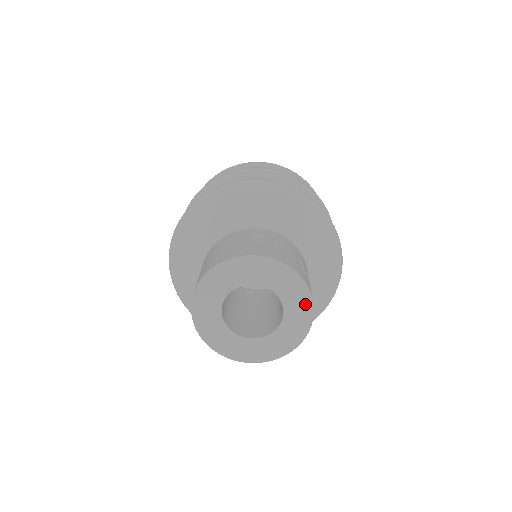
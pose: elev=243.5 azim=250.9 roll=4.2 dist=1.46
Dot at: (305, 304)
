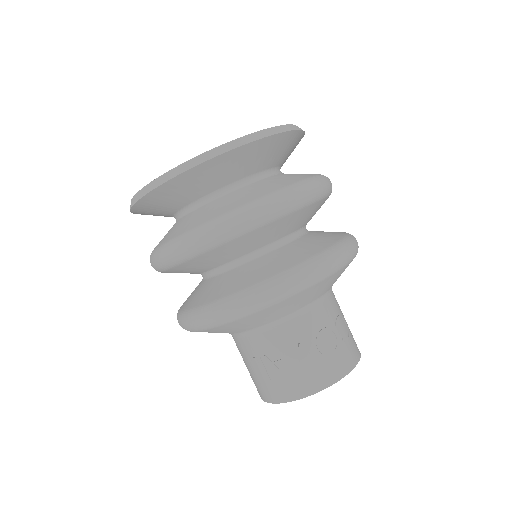
Dot at: occluded
